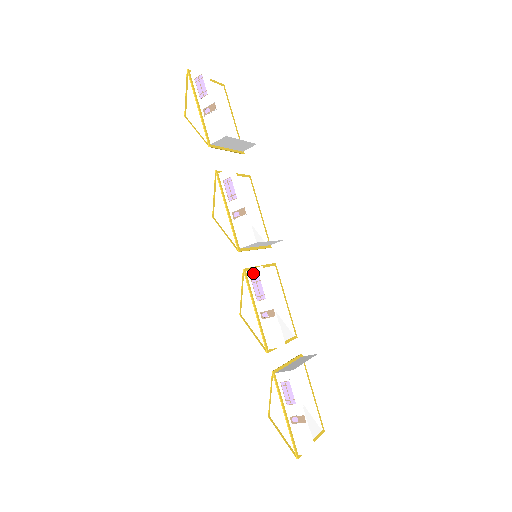
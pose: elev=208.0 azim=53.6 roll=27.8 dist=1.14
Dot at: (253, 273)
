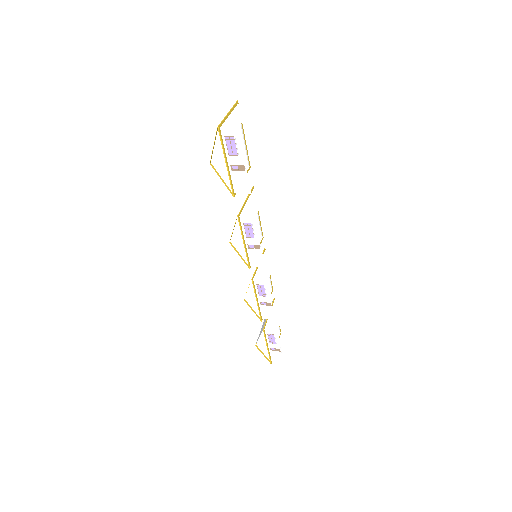
Dot at: (259, 282)
